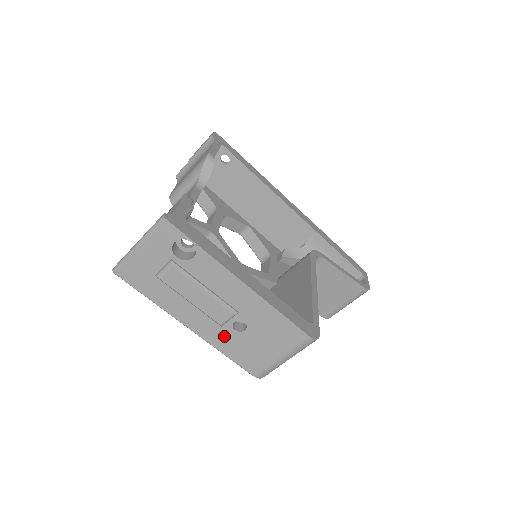
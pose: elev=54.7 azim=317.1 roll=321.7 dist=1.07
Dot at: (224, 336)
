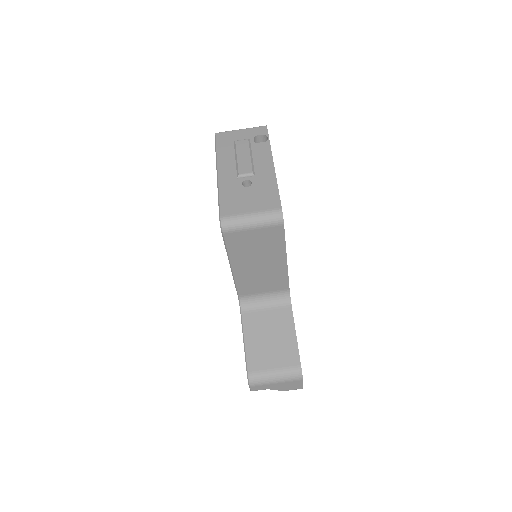
Dot at: (232, 185)
